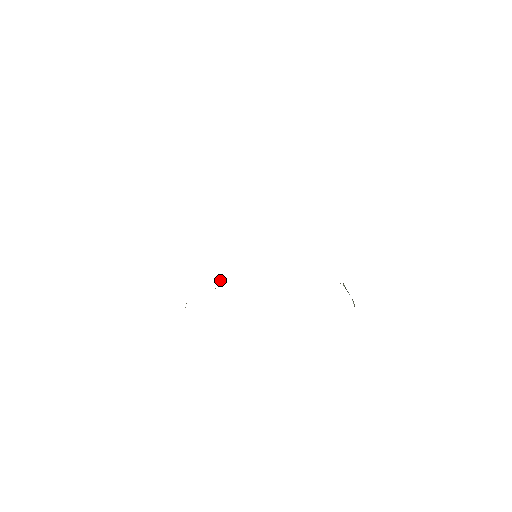
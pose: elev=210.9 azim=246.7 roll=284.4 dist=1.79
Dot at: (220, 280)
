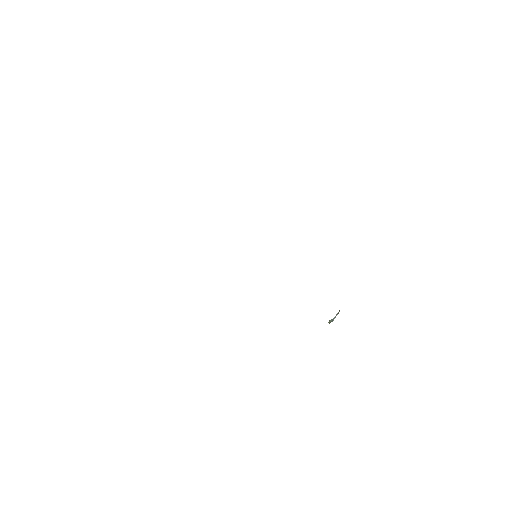
Dot at: occluded
